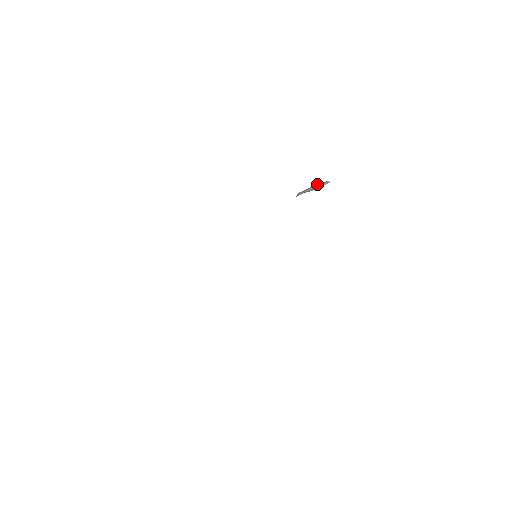
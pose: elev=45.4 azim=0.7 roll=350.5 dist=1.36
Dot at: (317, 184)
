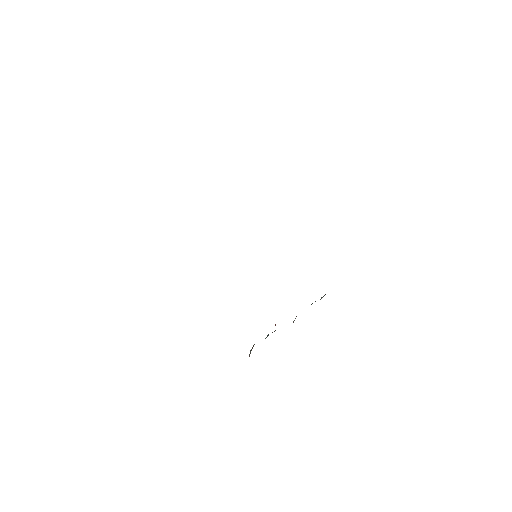
Dot at: occluded
